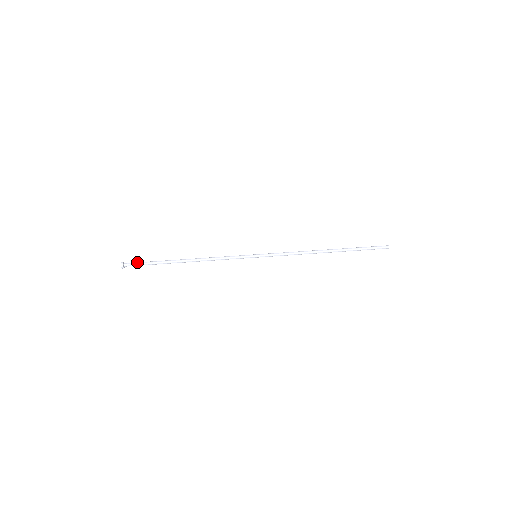
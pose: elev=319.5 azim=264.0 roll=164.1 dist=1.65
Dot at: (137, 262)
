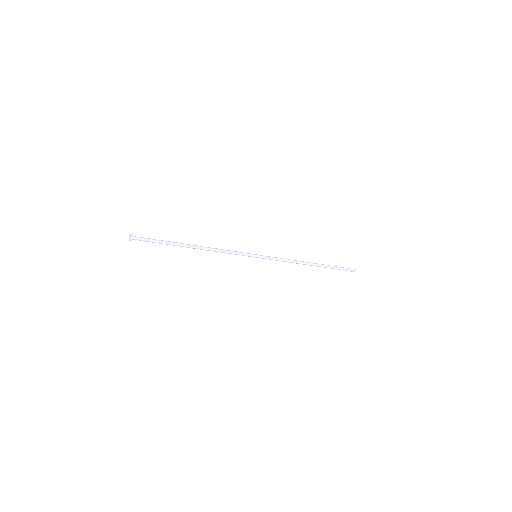
Dot at: occluded
